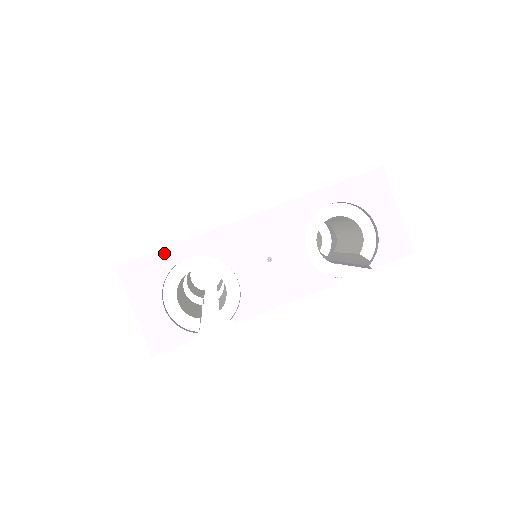
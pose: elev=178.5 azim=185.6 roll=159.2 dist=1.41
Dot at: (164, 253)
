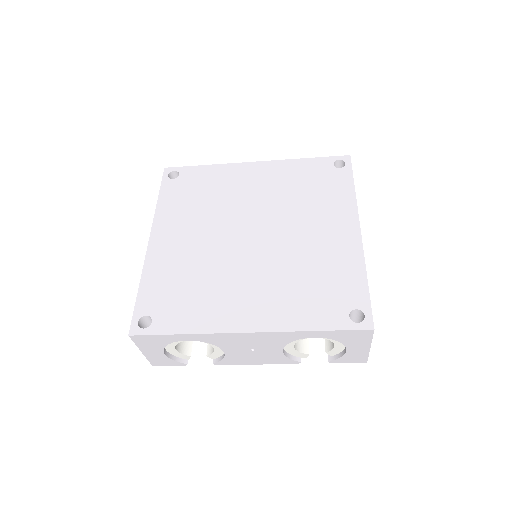
Dot at: (168, 336)
